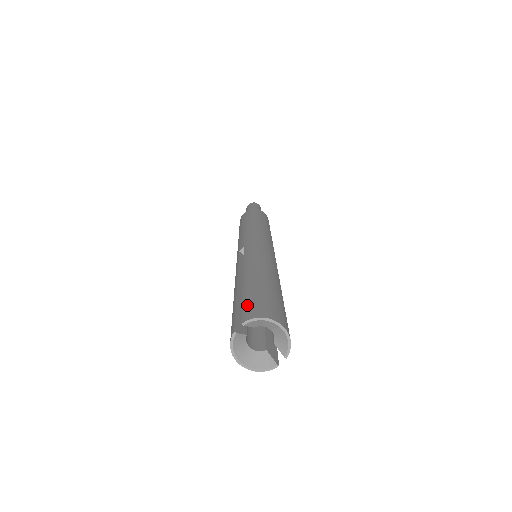
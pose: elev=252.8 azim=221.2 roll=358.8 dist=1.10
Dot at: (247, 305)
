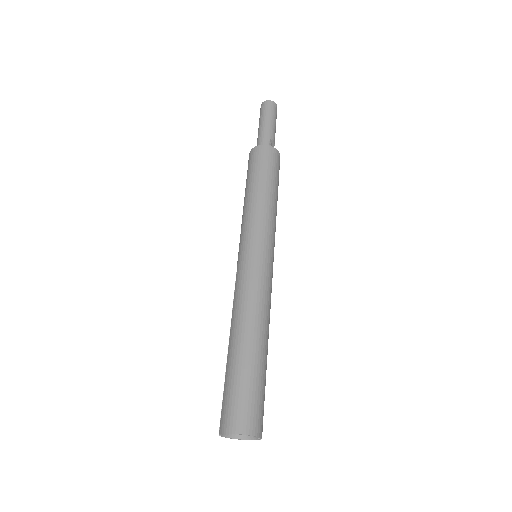
Dot at: (223, 407)
